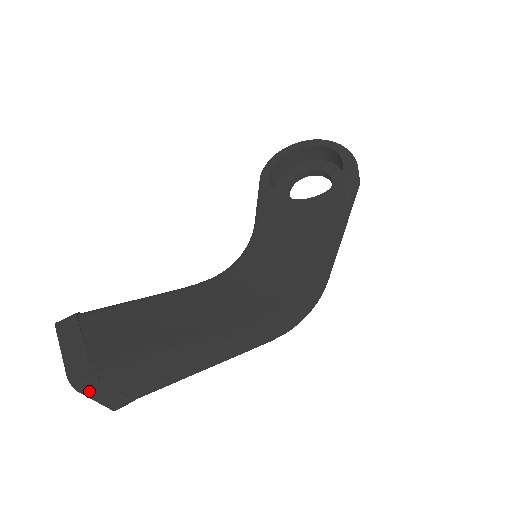
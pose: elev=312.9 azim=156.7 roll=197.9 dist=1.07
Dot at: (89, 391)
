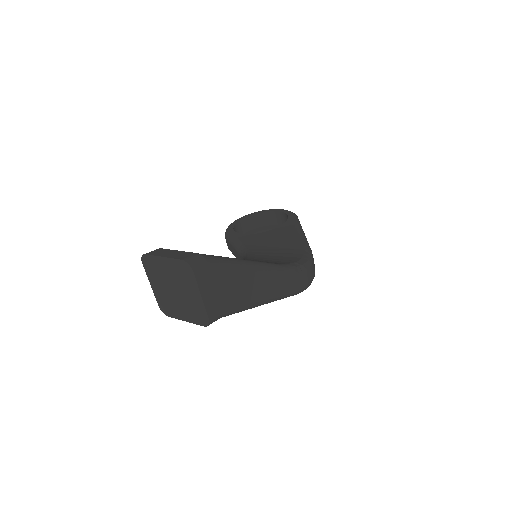
Dot at: (199, 277)
